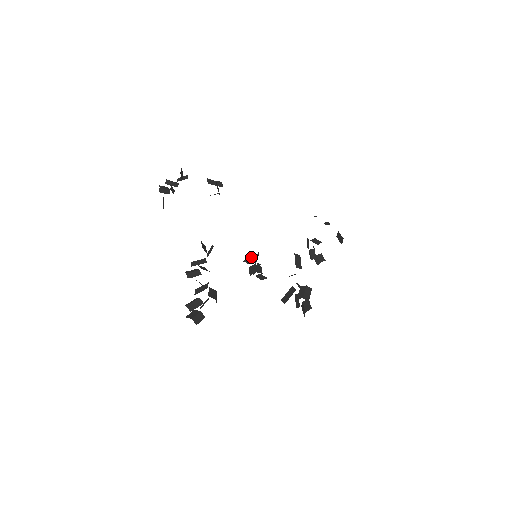
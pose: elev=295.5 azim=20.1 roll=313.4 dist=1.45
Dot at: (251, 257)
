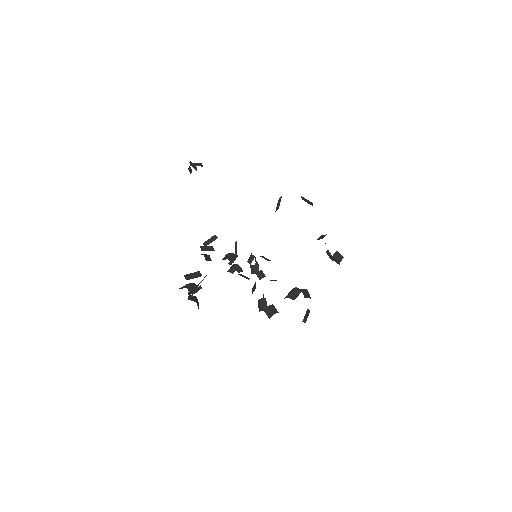
Dot at: (233, 257)
